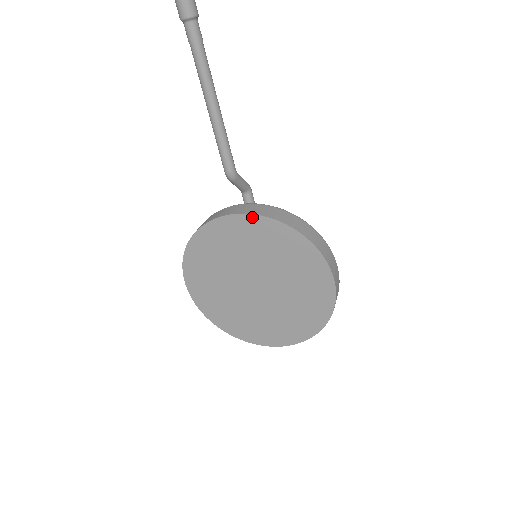
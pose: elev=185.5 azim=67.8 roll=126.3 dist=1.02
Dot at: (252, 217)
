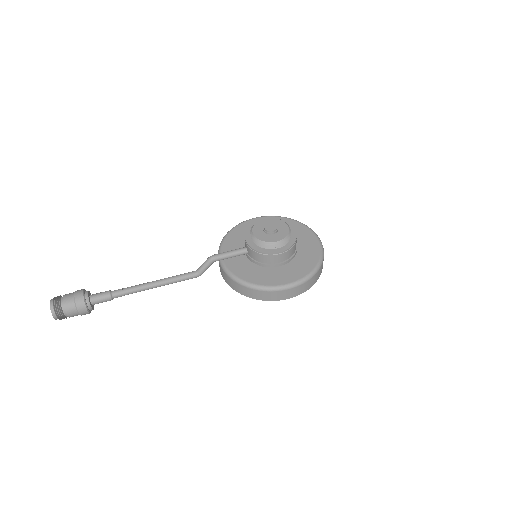
Dot at: occluded
